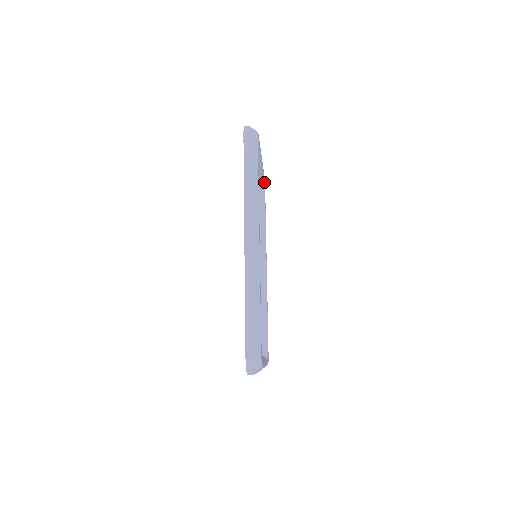
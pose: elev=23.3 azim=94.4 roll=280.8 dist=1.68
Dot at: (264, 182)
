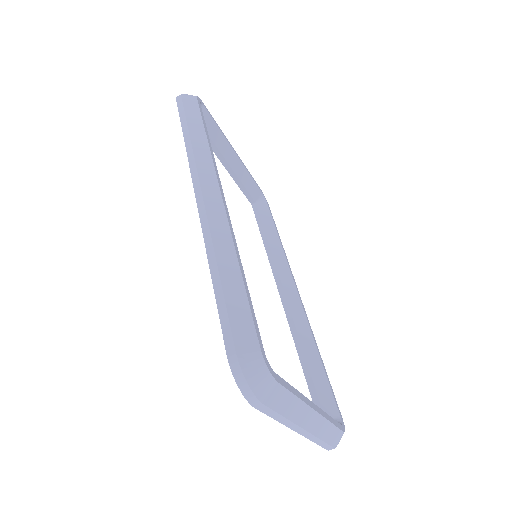
Dot at: (264, 198)
